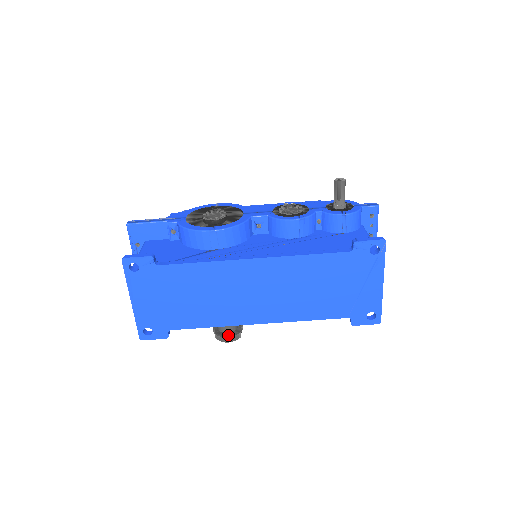
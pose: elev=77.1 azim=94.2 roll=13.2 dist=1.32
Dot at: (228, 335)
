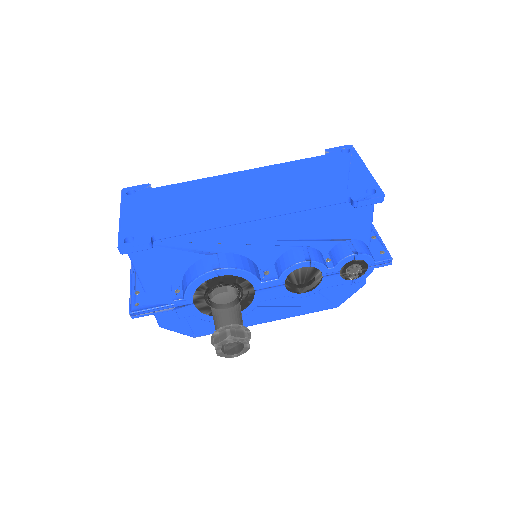
Dot at: (229, 325)
